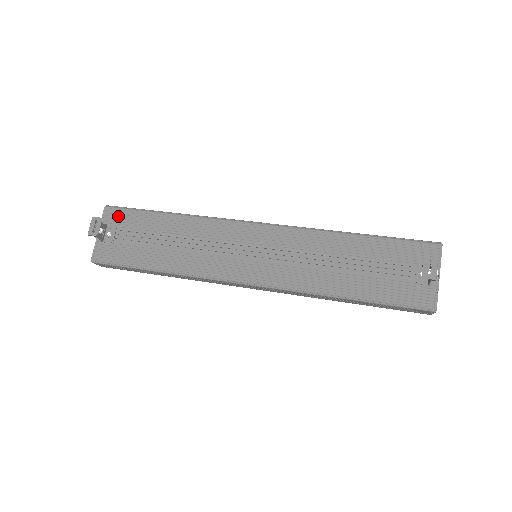
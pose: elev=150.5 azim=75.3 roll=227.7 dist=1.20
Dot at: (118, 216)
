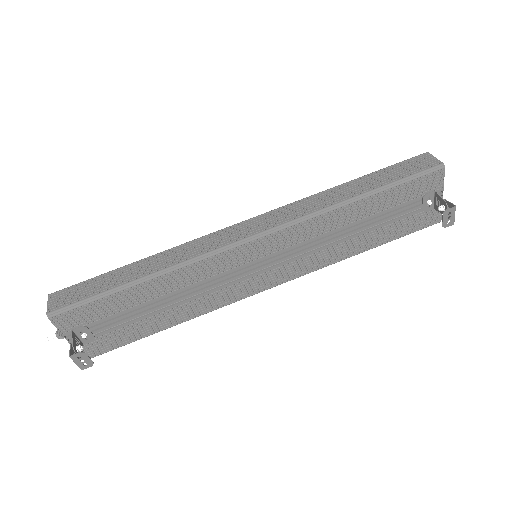
Dot at: (76, 317)
